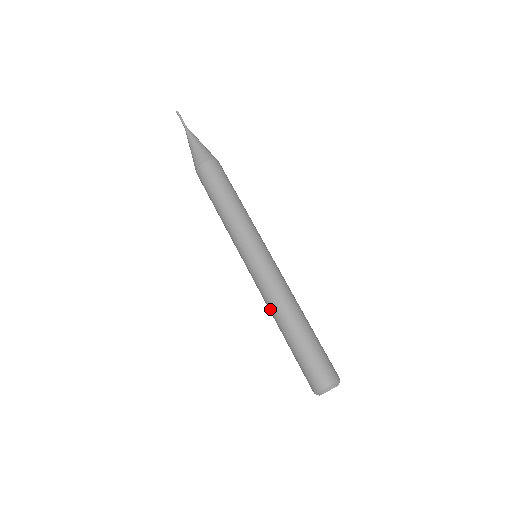
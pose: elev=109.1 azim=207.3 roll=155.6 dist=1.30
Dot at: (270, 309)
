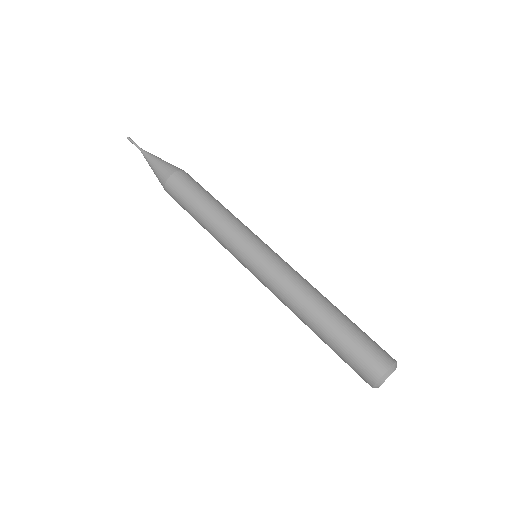
Dot at: occluded
